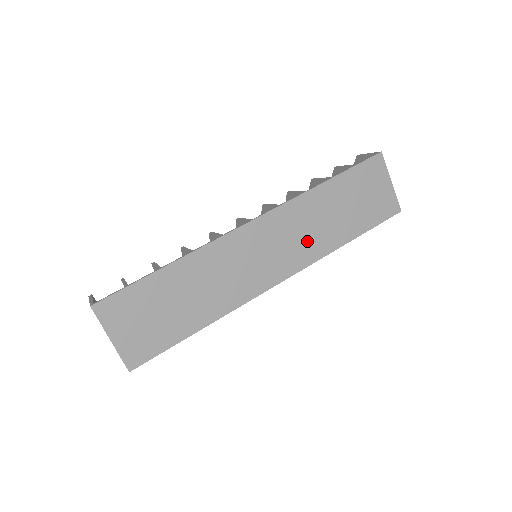
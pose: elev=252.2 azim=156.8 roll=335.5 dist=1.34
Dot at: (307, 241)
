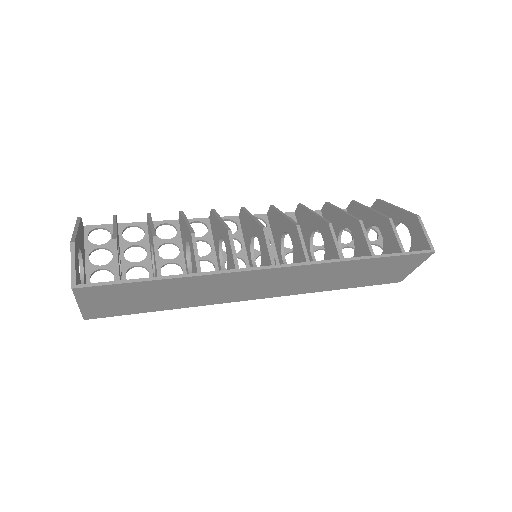
Dot at: (307, 284)
